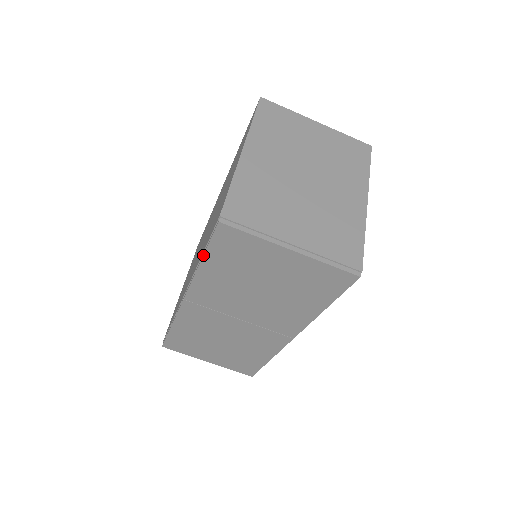
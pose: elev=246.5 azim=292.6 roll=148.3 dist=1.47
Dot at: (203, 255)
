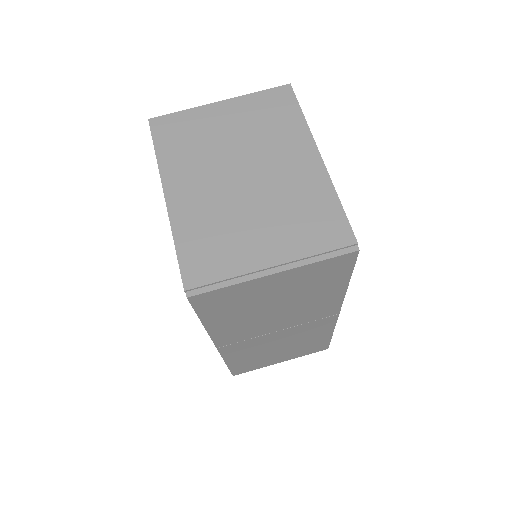
Dot at: (200, 320)
